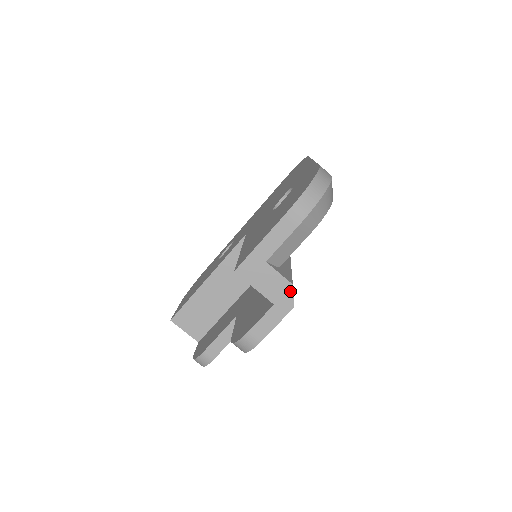
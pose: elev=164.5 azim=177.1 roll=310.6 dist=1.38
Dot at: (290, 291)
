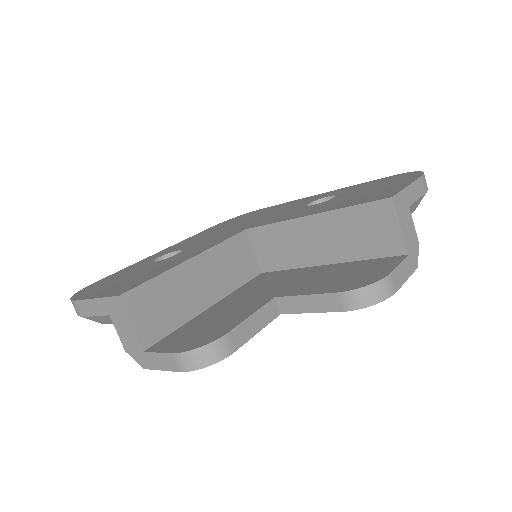
Dot at: (417, 248)
